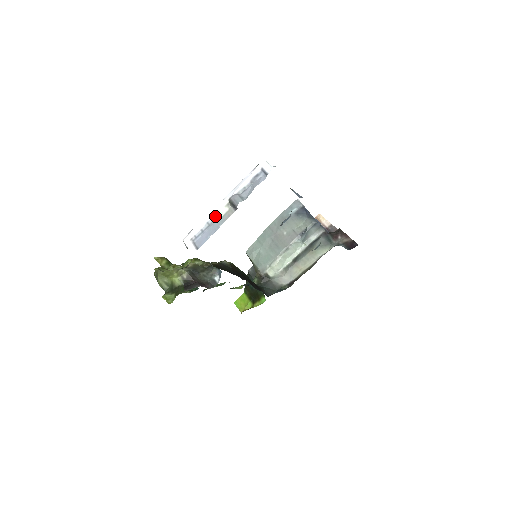
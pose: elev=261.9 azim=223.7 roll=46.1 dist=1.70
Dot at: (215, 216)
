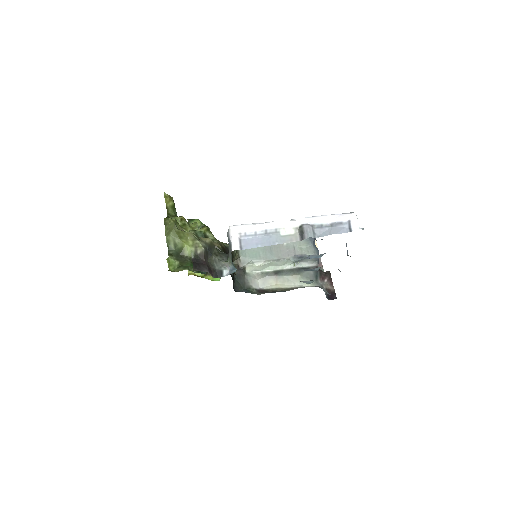
Dot at: (277, 230)
